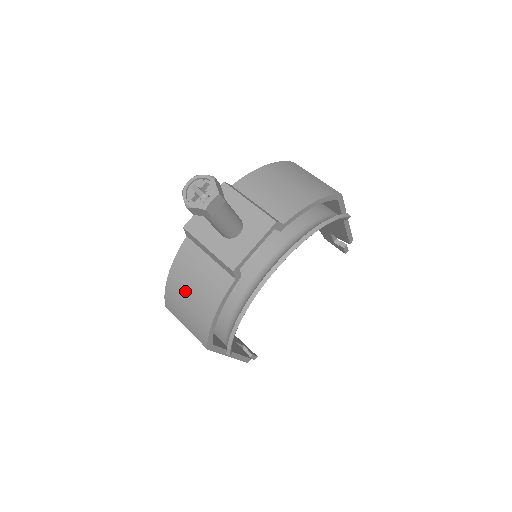
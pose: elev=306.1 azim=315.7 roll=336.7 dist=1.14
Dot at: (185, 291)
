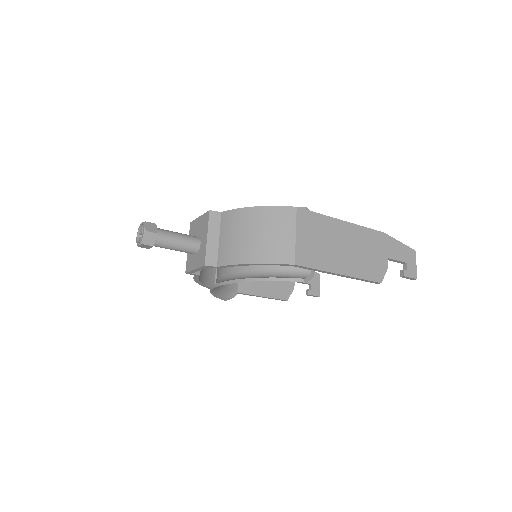
Dot at: occluded
